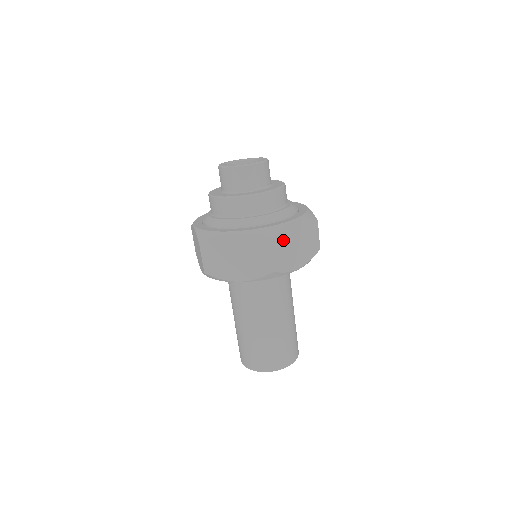
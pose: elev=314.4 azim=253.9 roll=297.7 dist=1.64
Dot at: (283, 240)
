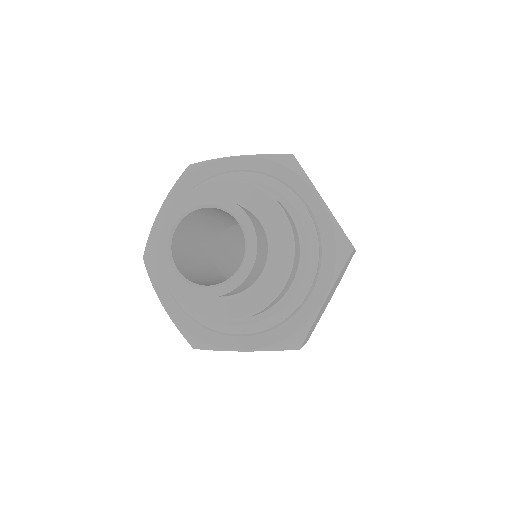
Dot at: occluded
